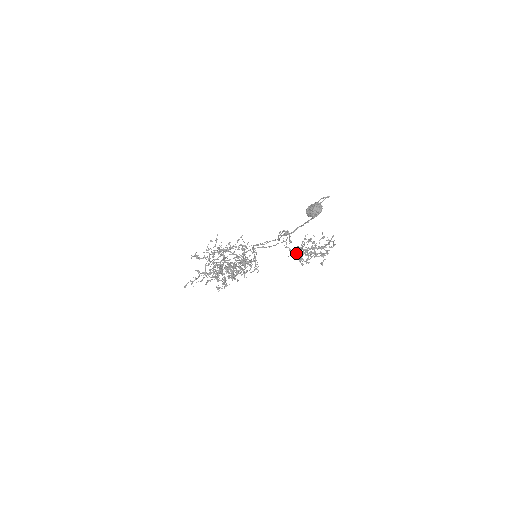
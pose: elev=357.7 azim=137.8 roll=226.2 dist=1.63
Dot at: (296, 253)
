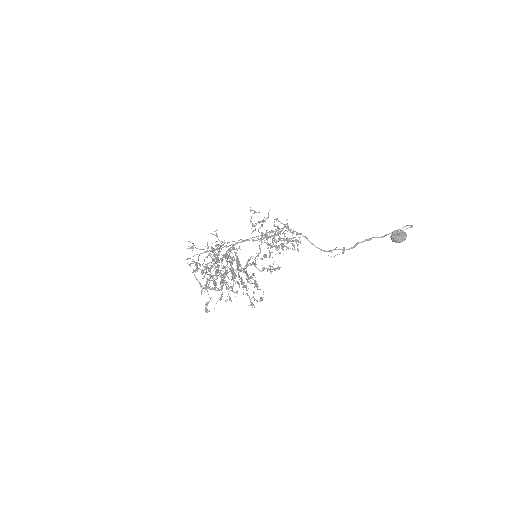
Dot at: (294, 248)
